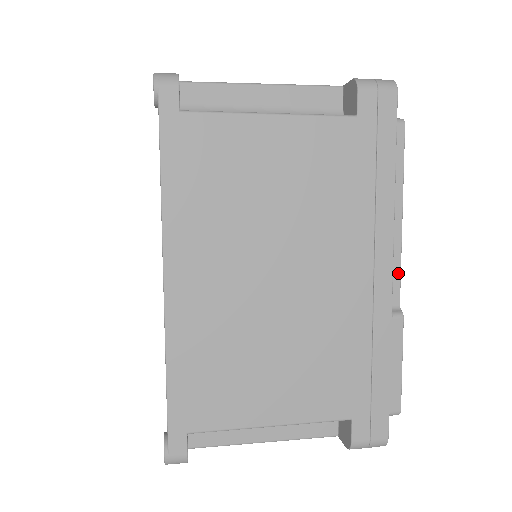
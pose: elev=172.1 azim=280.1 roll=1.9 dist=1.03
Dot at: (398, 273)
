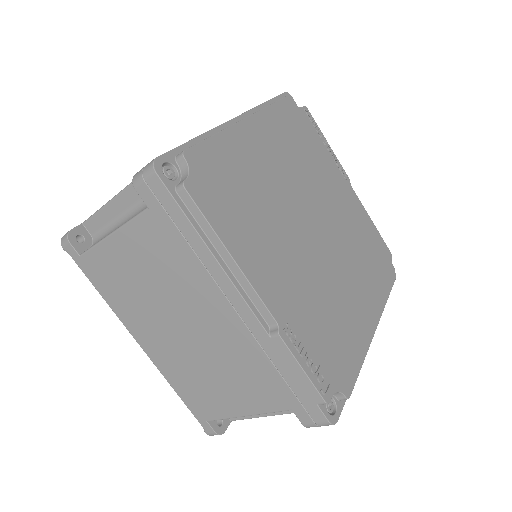
Dot at: (259, 301)
